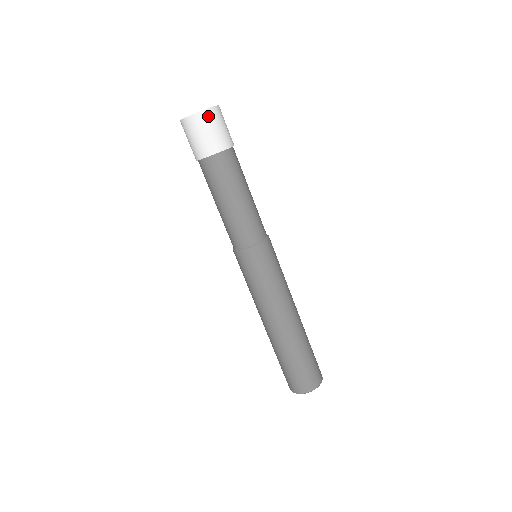
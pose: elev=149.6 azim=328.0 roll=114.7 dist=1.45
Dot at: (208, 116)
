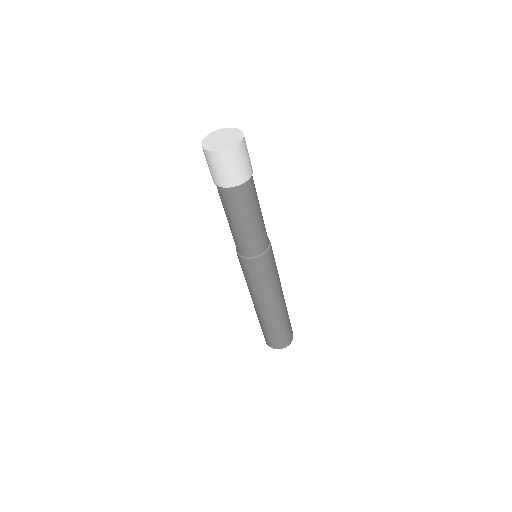
Dot at: (240, 149)
